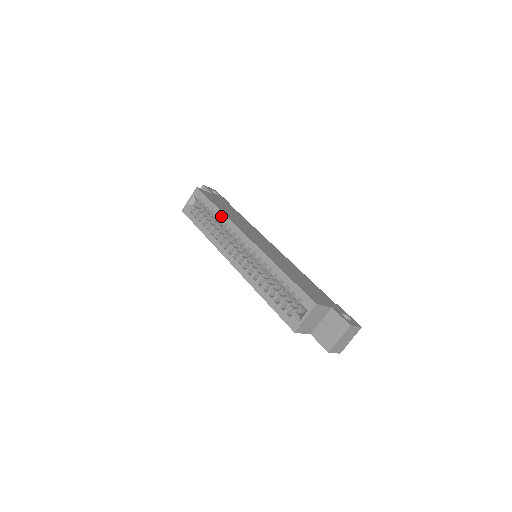
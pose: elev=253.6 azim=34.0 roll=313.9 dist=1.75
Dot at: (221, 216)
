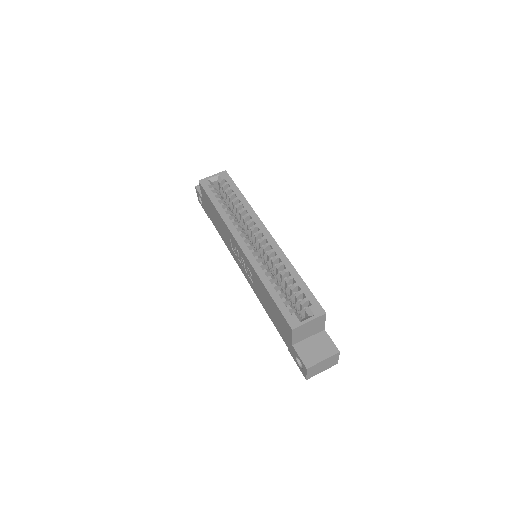
Dot at: (244, 203)
